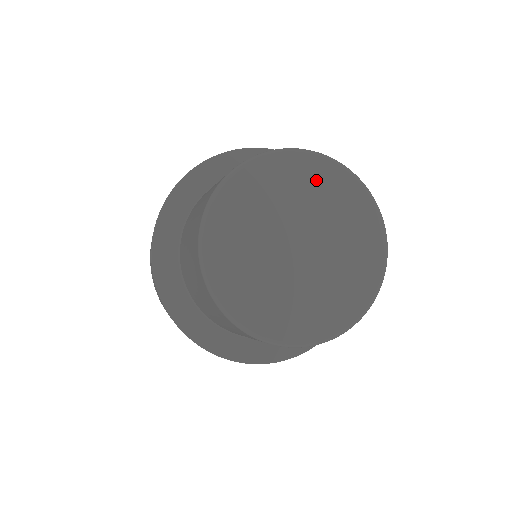
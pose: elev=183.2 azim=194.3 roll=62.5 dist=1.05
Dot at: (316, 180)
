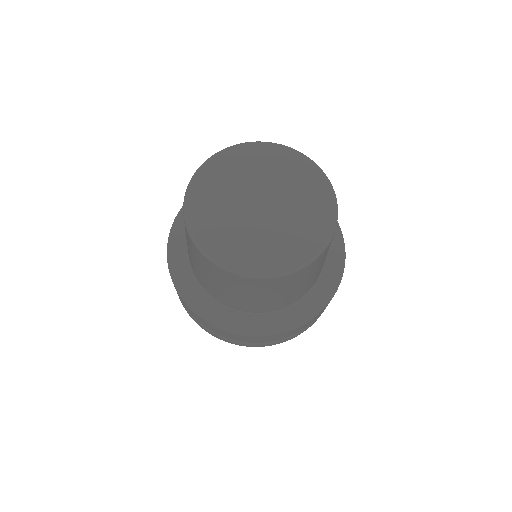
Dot at: (234, 164)
